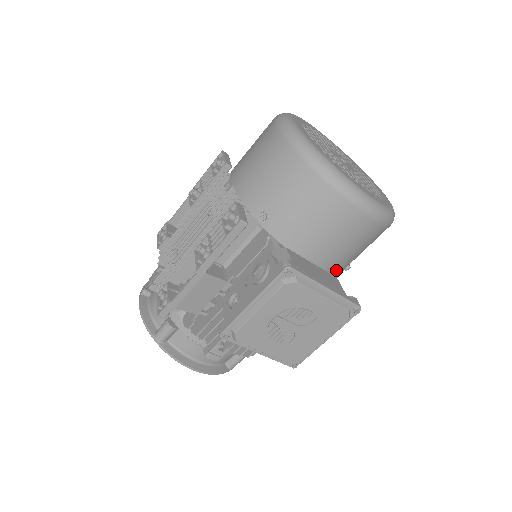
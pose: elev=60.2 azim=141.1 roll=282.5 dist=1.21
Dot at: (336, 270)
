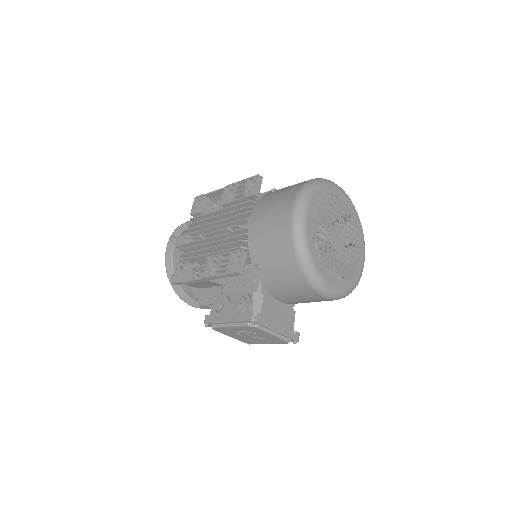
Dot at: occluded
